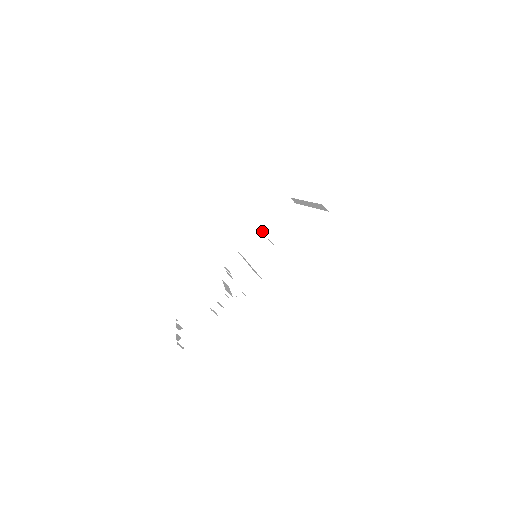
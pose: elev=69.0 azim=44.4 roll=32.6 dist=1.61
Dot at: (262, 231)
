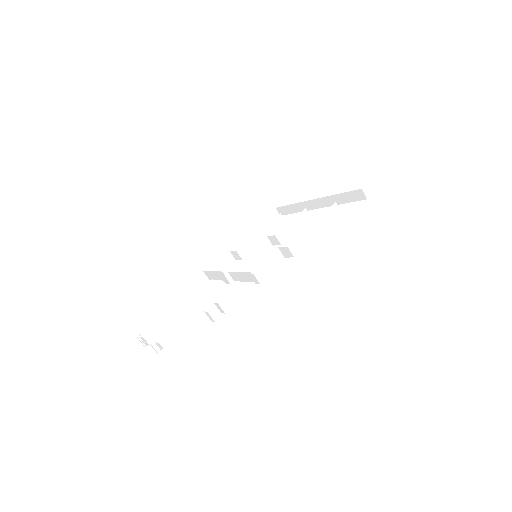
Dot at: (243, 241)
